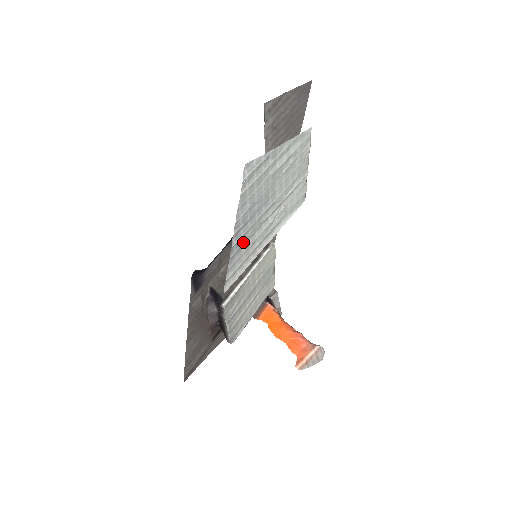
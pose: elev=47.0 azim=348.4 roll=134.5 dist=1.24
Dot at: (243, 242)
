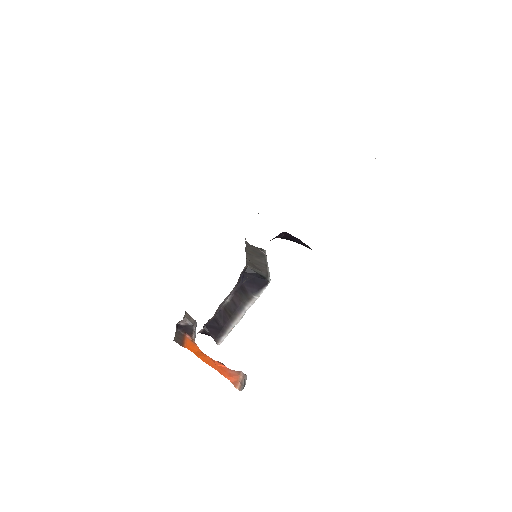
Dot at: occluded
